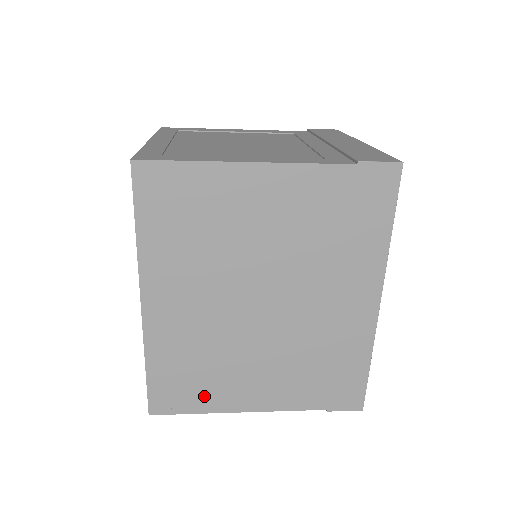
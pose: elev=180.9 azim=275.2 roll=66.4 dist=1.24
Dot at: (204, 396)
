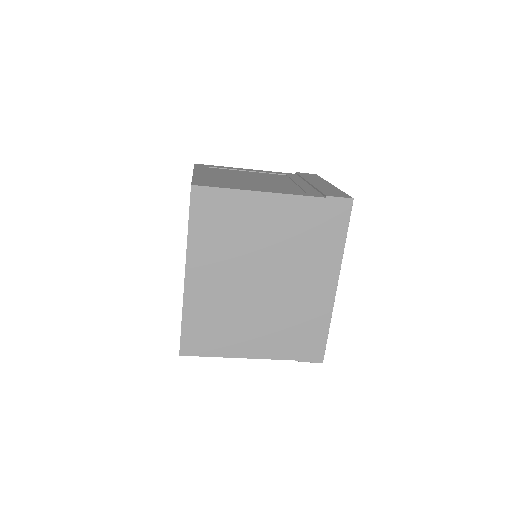
Dot at: (218, 344)
